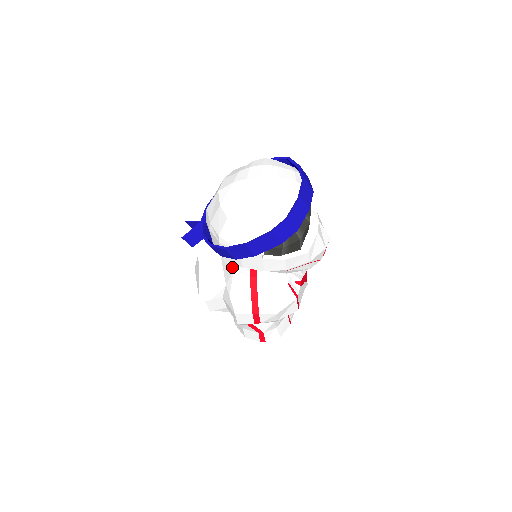
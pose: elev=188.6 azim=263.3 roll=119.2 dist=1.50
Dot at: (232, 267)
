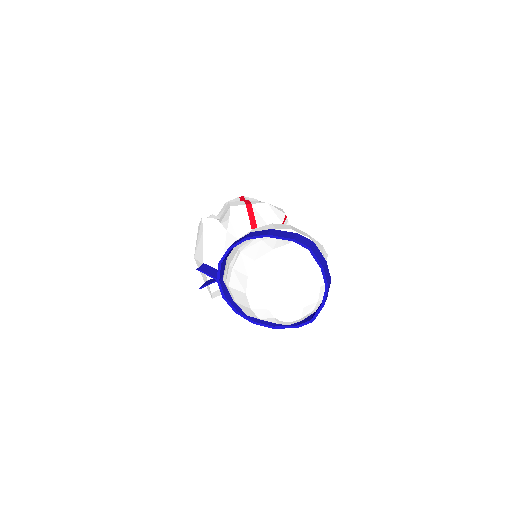
Dot at: occluded
